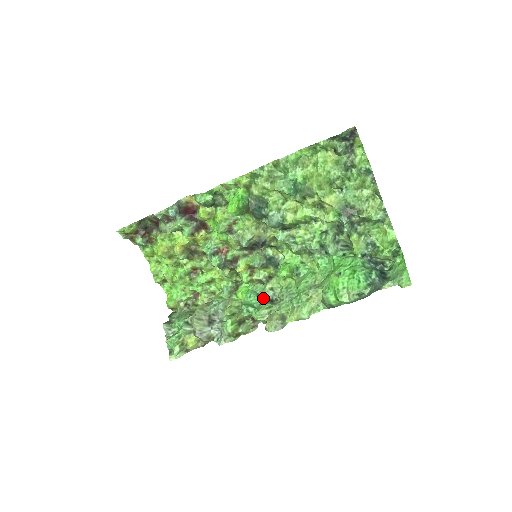
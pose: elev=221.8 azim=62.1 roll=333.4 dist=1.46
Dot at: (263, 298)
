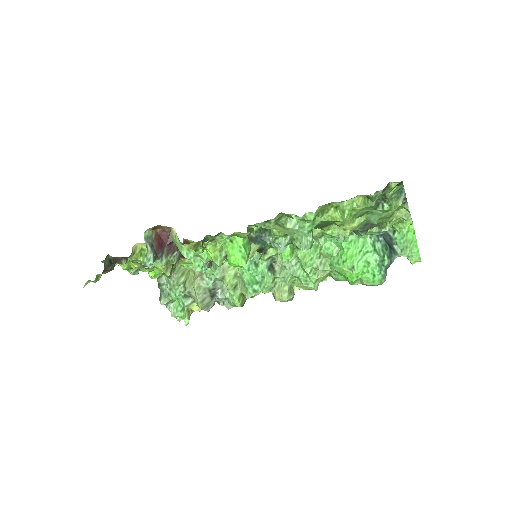
Dot at: (264, 270)
